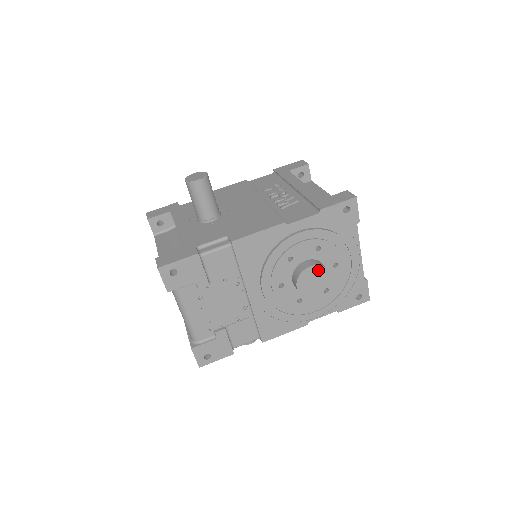
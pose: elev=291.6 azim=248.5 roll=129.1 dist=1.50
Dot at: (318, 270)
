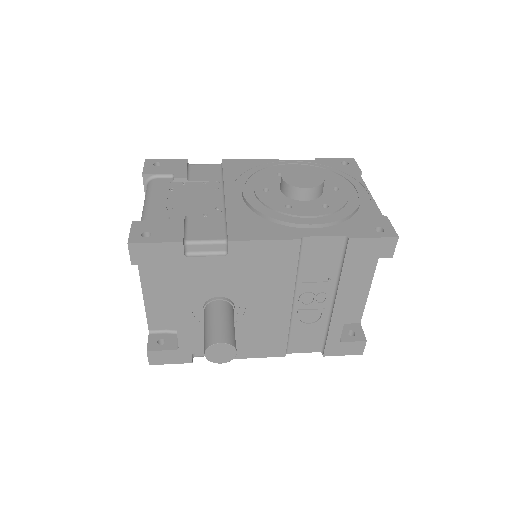
Dot at: (309, 171)
